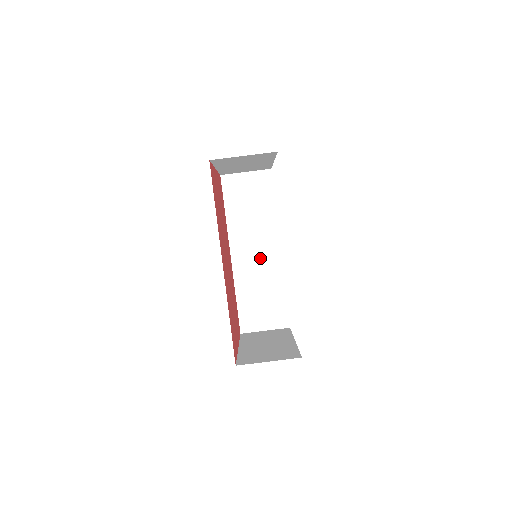
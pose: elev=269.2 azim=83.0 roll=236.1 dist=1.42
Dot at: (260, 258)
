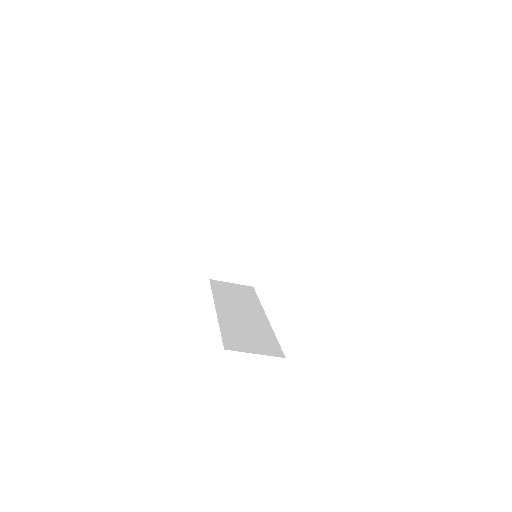
Dot at: occluded
